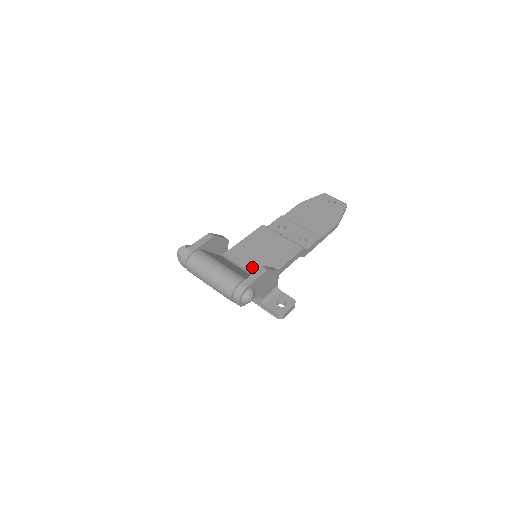
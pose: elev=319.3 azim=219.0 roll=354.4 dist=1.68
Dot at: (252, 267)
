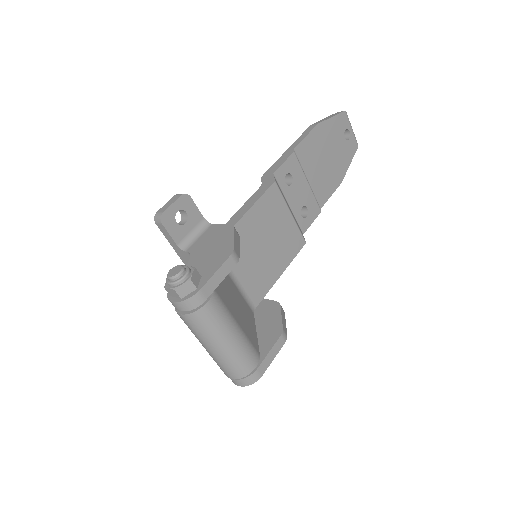
Dot at: (247, 278)
